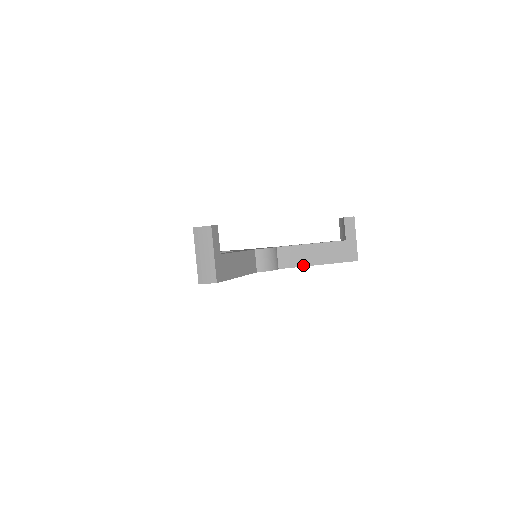
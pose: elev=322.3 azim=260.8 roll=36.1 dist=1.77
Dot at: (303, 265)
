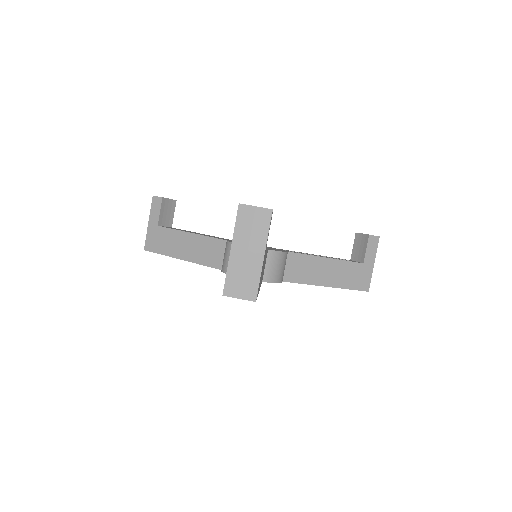
Dot at: (311, 283)
